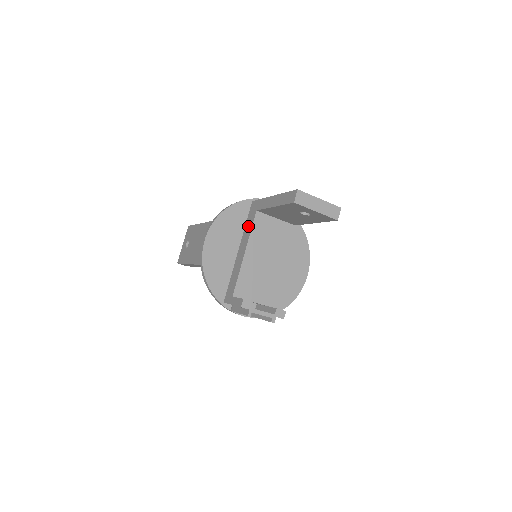
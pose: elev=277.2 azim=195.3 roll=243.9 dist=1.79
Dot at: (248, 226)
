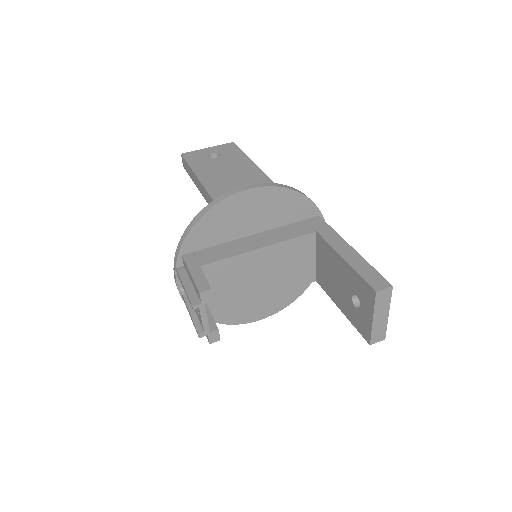
Dot at: (291, 230)
